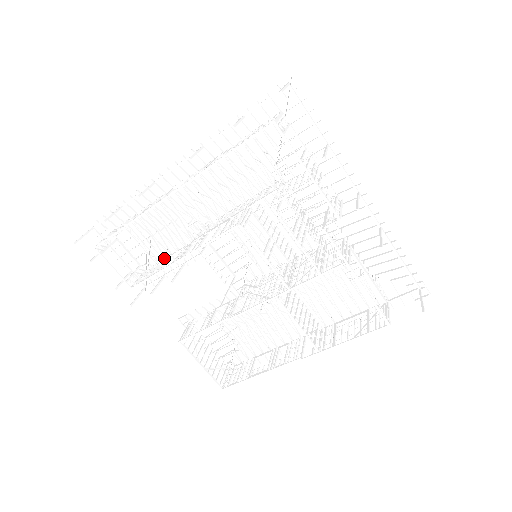
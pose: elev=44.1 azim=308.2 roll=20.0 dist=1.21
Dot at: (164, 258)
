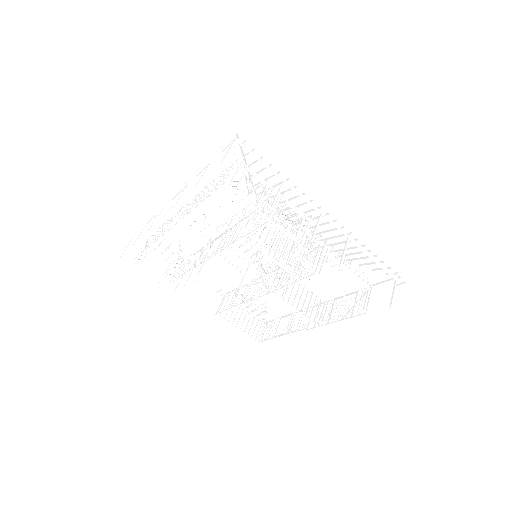
Dot at: (191, 254)
